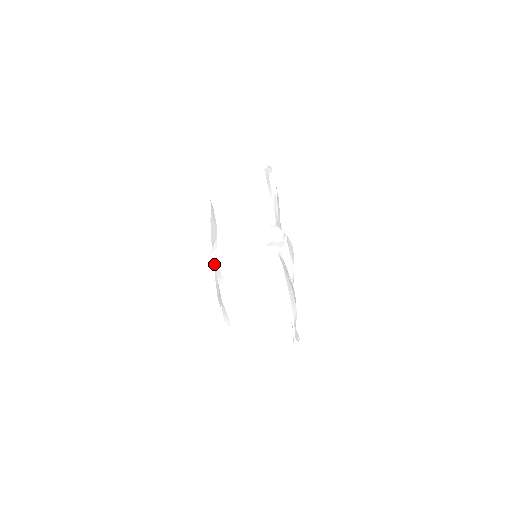
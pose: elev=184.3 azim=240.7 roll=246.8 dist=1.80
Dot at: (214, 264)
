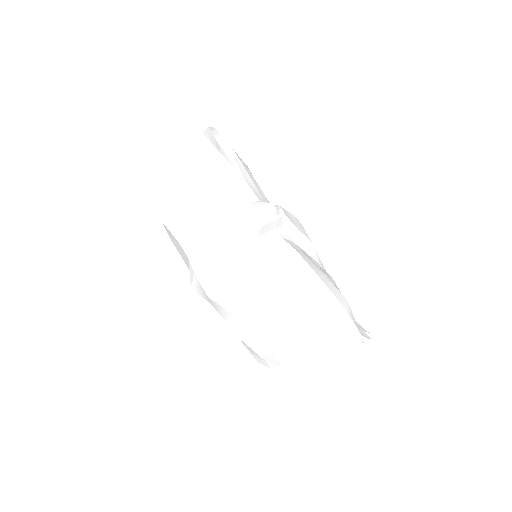
Dot at: (203, 296)
